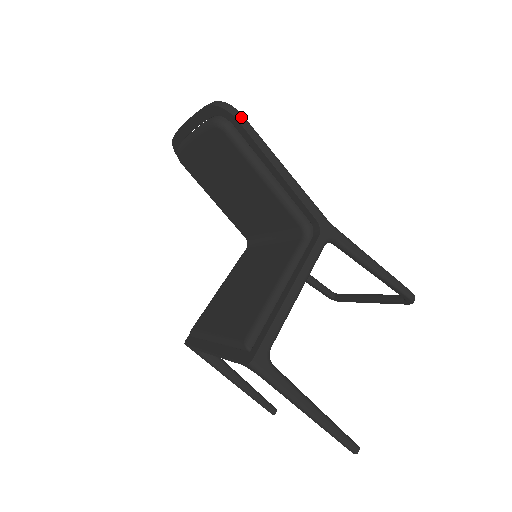
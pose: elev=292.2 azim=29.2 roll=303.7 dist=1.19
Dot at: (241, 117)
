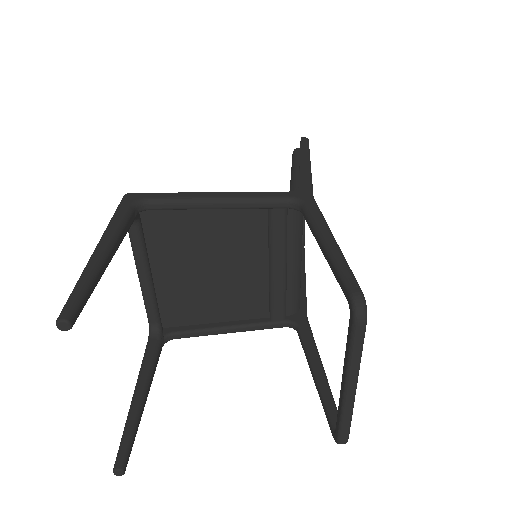
Dot at: (305, 138)
